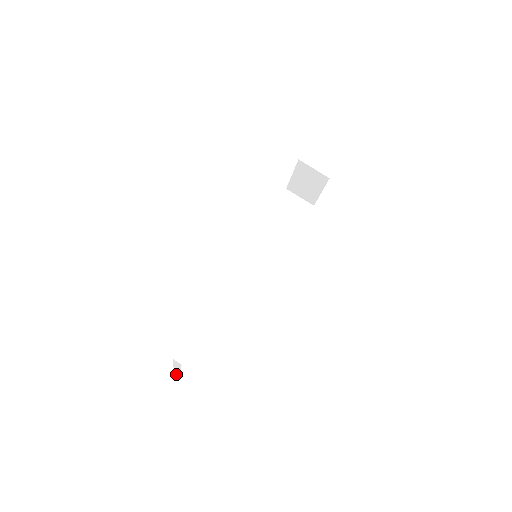
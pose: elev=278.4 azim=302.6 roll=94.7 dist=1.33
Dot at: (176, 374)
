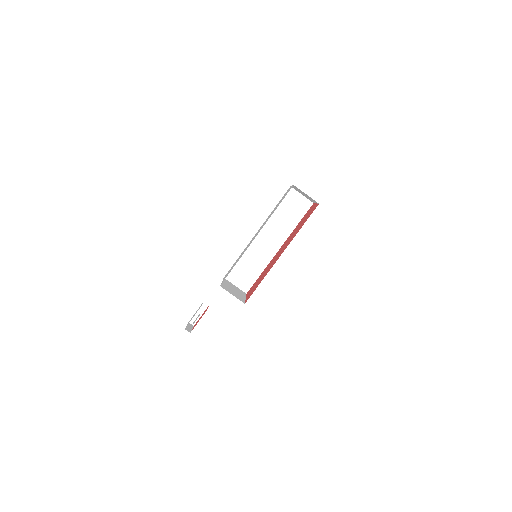
Dot at: (206, 307)
